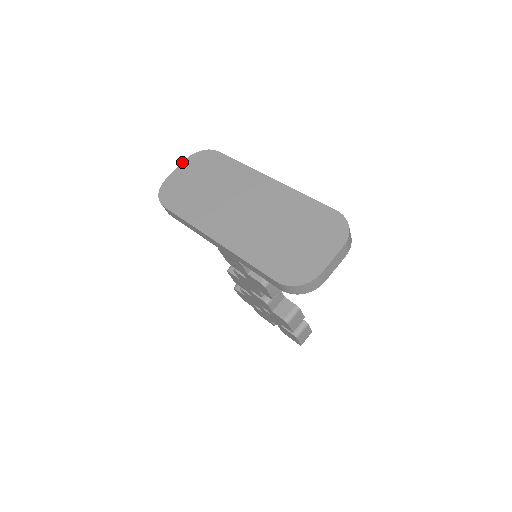
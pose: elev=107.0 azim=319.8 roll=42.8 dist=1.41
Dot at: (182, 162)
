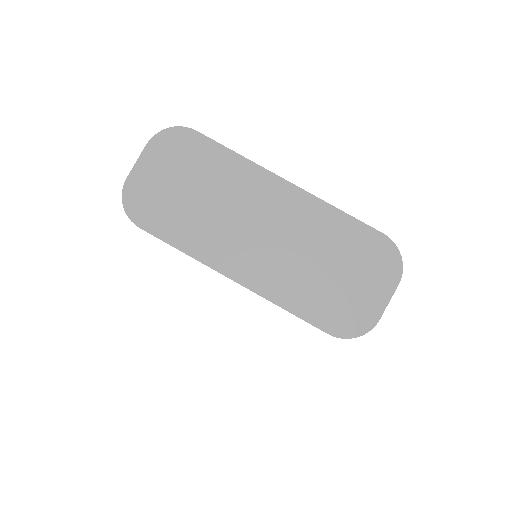
Dot at: occluded
